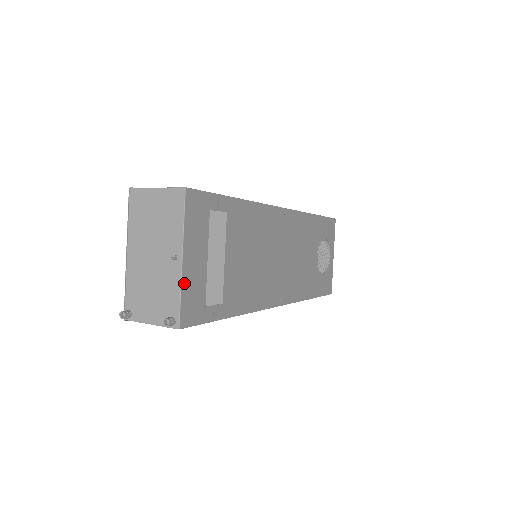
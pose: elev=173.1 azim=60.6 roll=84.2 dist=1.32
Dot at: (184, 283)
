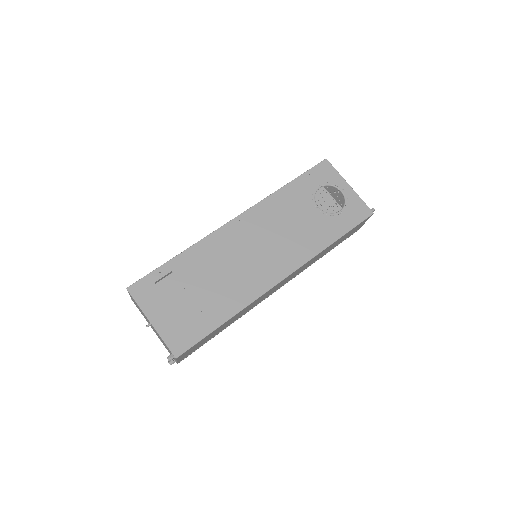
Dot at: (162, 333)
